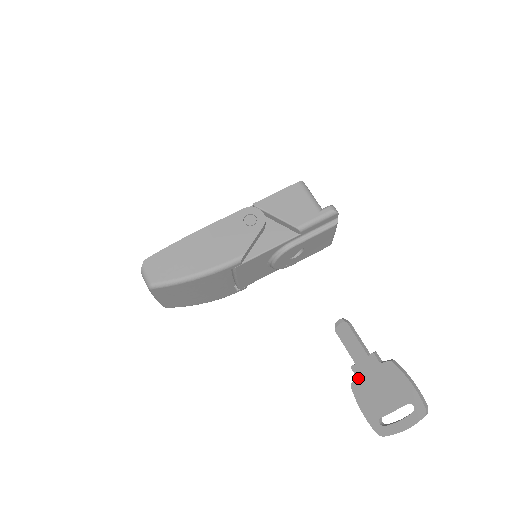
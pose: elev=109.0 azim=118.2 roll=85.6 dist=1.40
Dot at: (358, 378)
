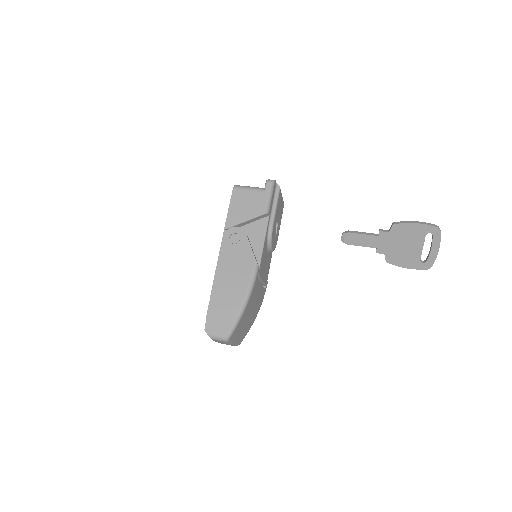
Dot at: (386, 254)
